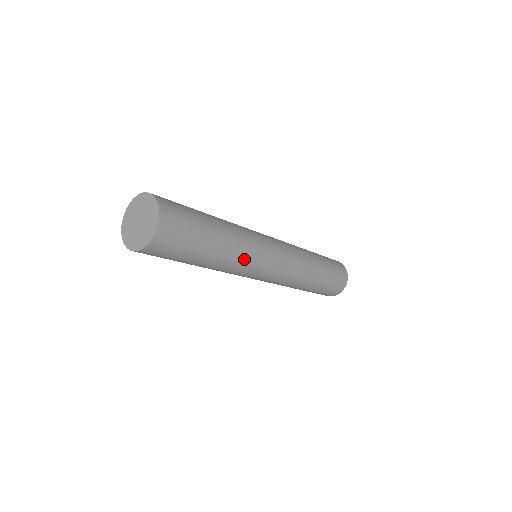
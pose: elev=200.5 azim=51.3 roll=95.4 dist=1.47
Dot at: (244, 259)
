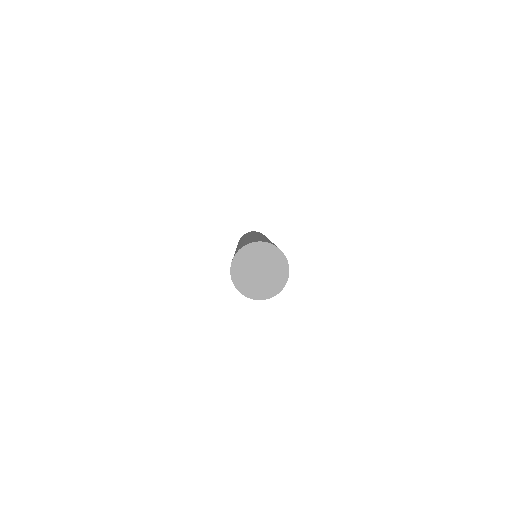
Dot at: occluded
